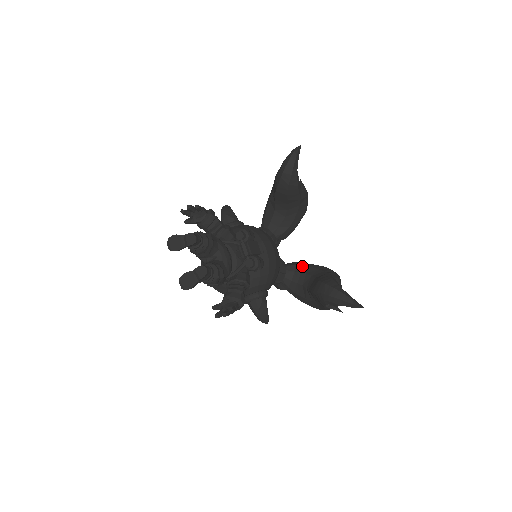
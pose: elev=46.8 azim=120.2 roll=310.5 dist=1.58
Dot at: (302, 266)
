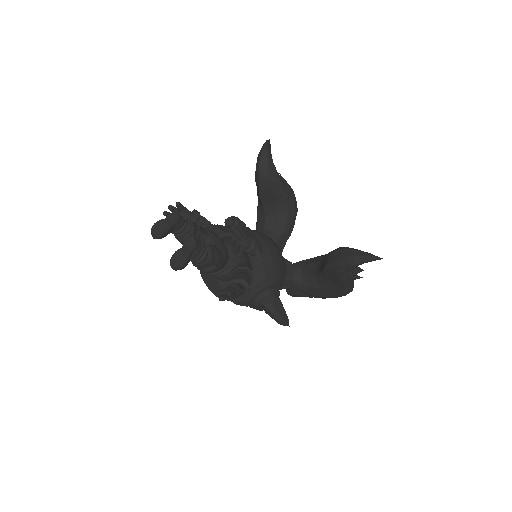
Dot at: (309, 259)
